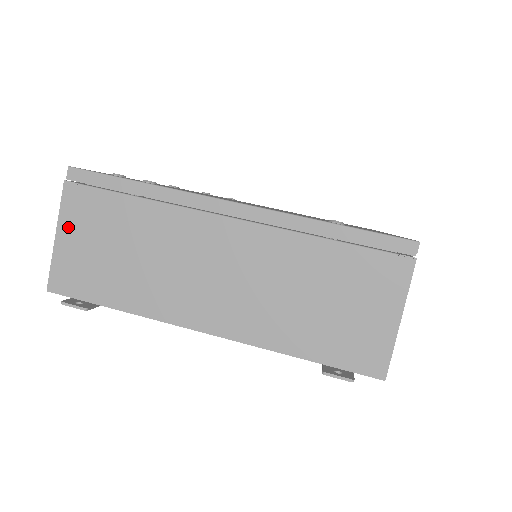
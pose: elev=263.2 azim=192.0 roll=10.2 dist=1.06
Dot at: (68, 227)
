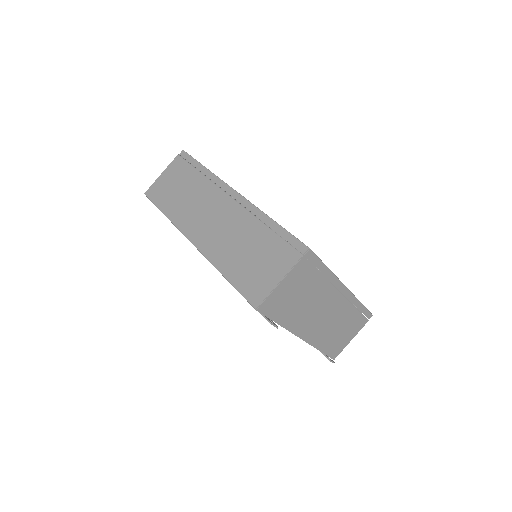
Dot at: (289, 280)
